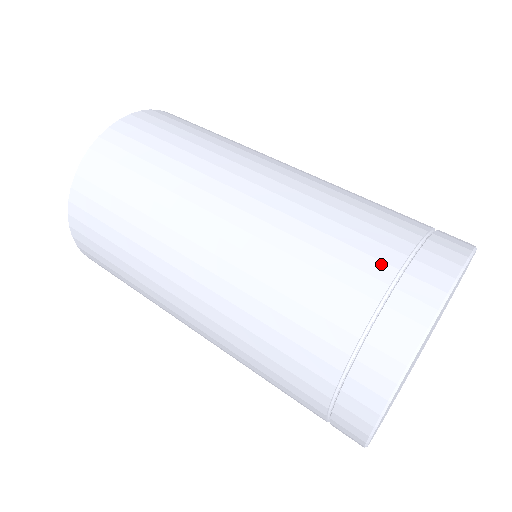
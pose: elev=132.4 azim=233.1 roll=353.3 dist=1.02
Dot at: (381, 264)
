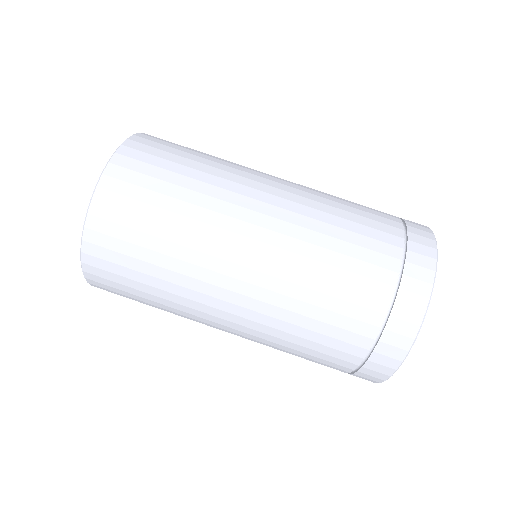
Dot at: (392, 228)
